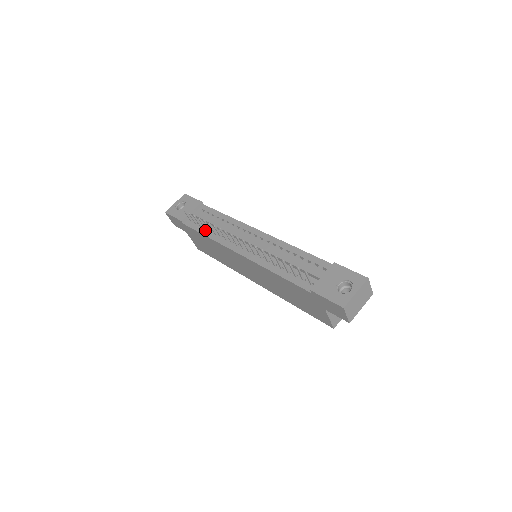
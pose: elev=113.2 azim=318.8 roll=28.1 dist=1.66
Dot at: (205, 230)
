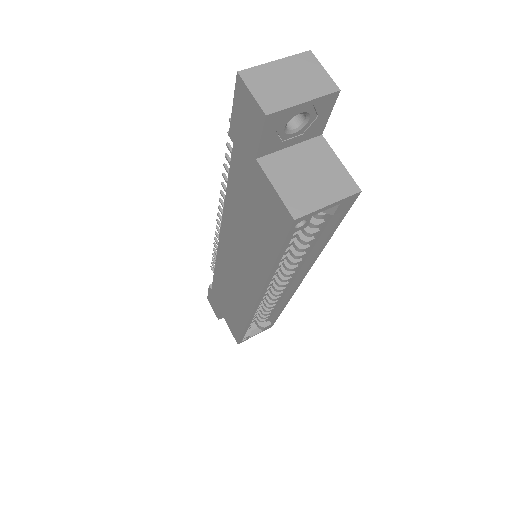
Dot at: occluded
